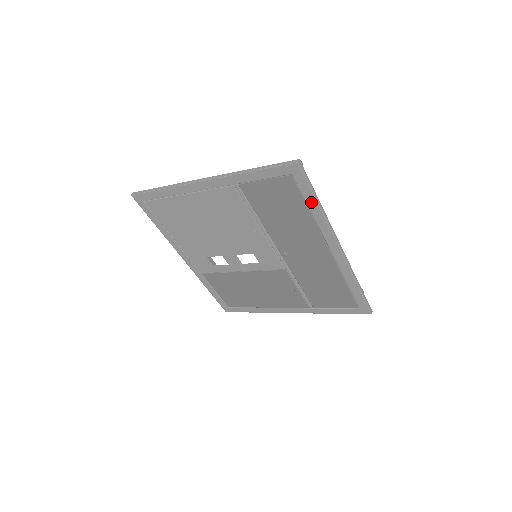
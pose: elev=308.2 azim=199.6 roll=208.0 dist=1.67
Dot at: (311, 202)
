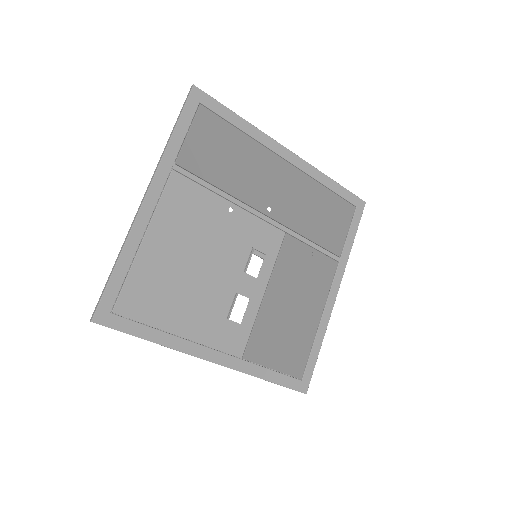
Dot at: (234, 119)
